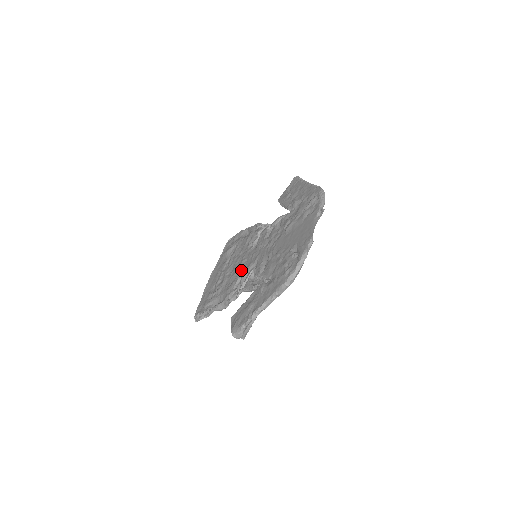
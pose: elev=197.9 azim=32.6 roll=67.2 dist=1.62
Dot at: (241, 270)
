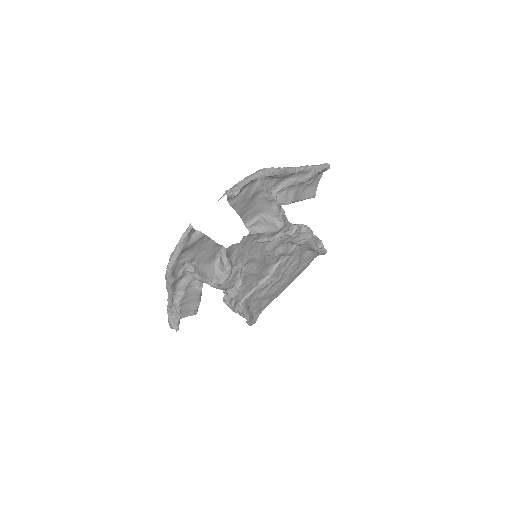
Dot at: (250, 271)
